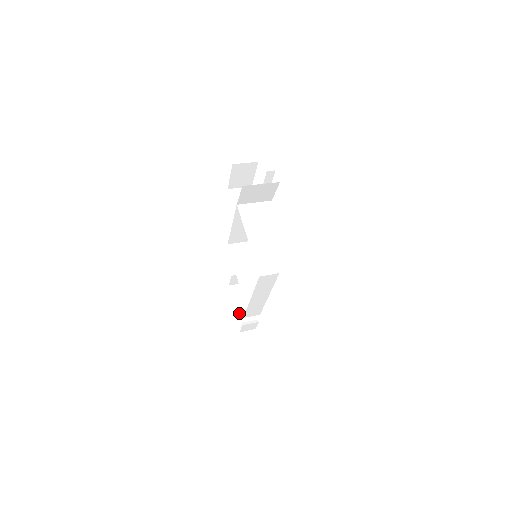
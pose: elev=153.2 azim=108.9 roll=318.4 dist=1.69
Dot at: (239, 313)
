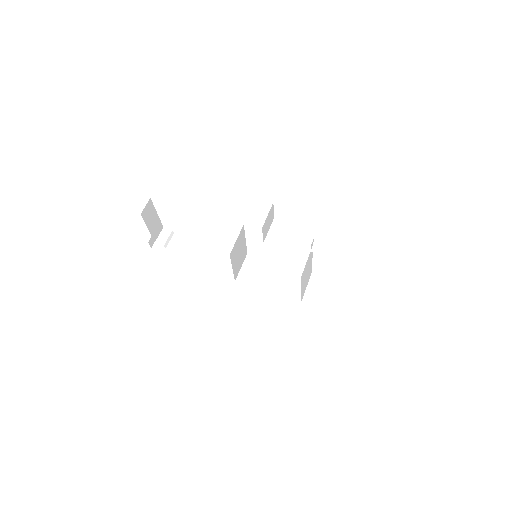
Dot at: (153, 233)
